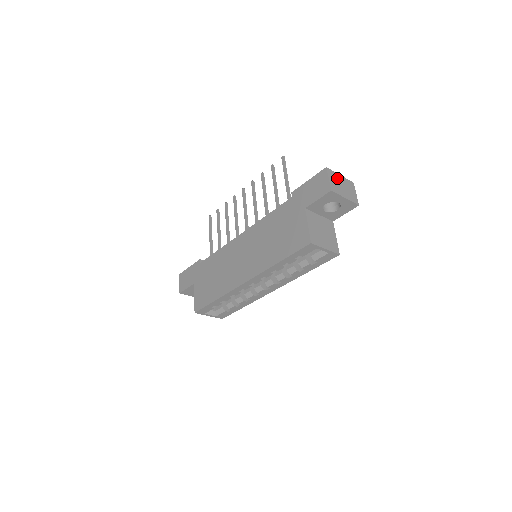
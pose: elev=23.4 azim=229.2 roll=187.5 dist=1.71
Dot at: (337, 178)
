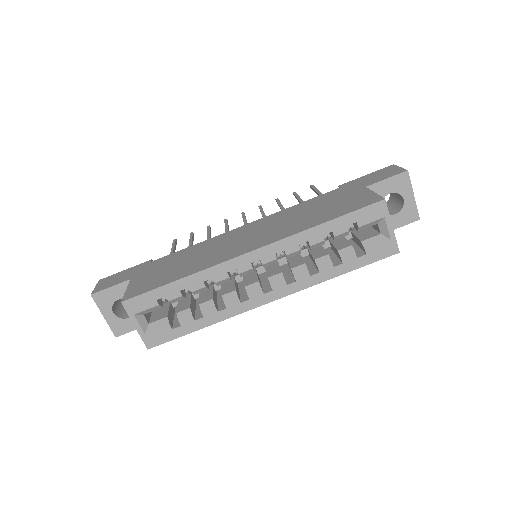
Dot at: occluded
